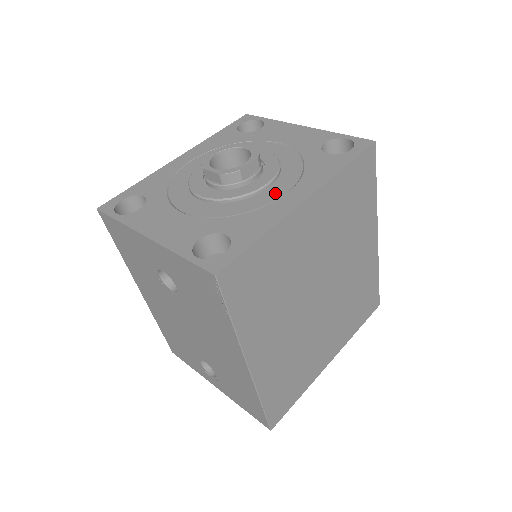
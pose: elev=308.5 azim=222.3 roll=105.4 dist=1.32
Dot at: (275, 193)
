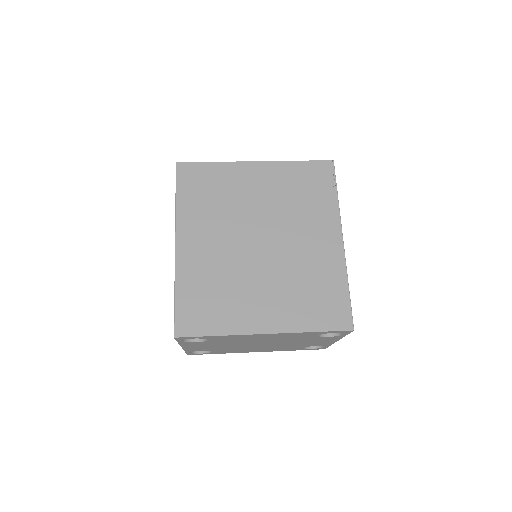
Dot at: occluded
